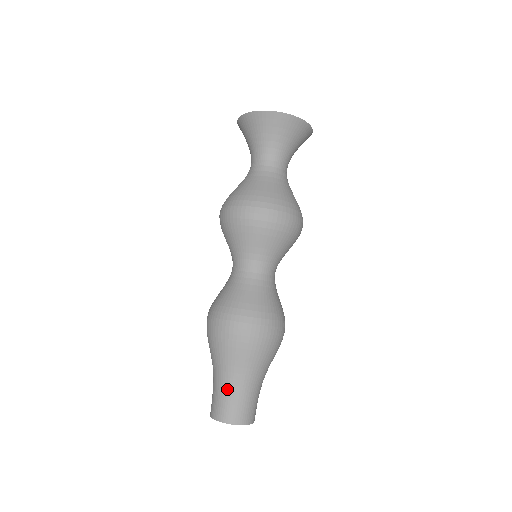
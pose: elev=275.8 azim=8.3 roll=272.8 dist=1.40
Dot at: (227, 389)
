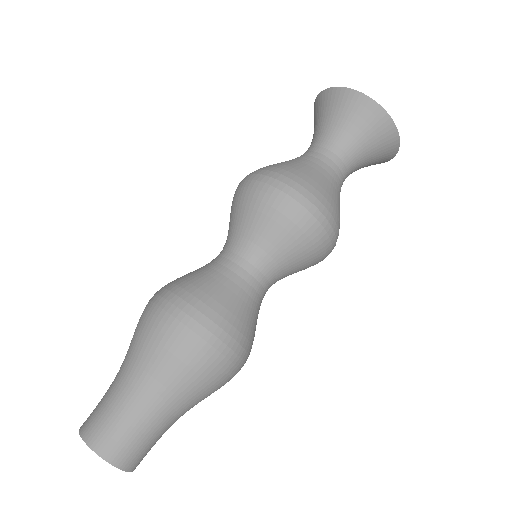
Dot at: (110, 387)
